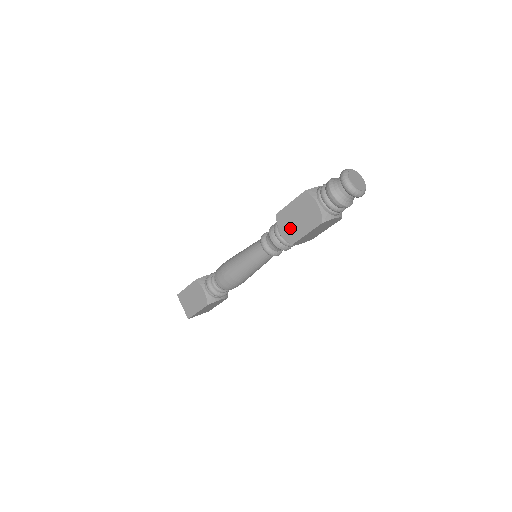
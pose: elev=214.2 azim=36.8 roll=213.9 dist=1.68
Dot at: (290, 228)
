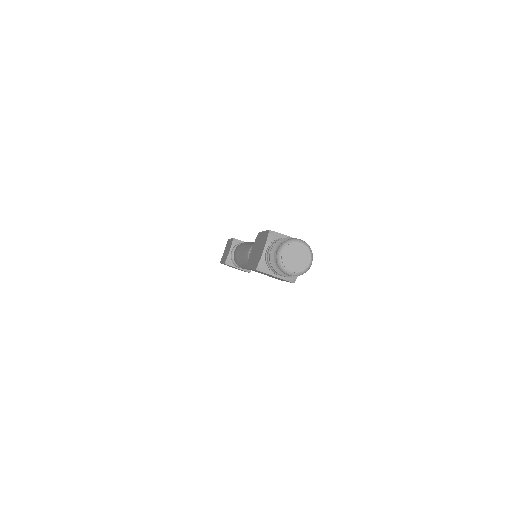
Dot at: occluded
